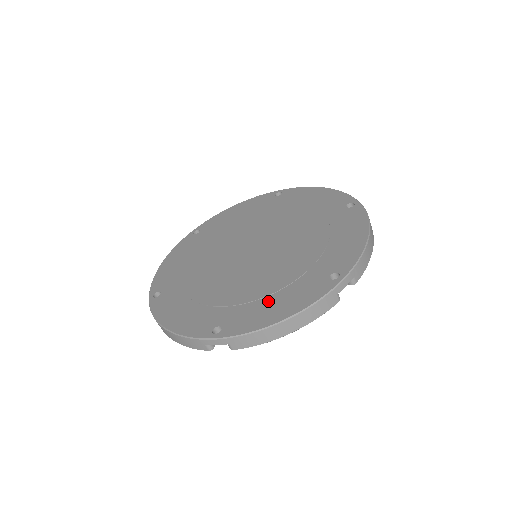
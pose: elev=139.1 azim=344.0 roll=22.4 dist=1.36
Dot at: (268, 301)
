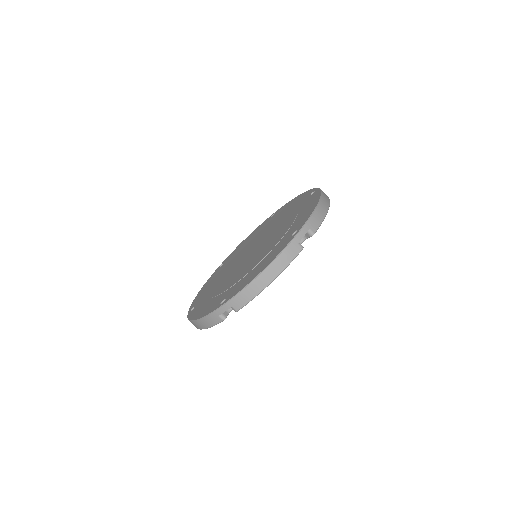
Dot at: (254, 269)
